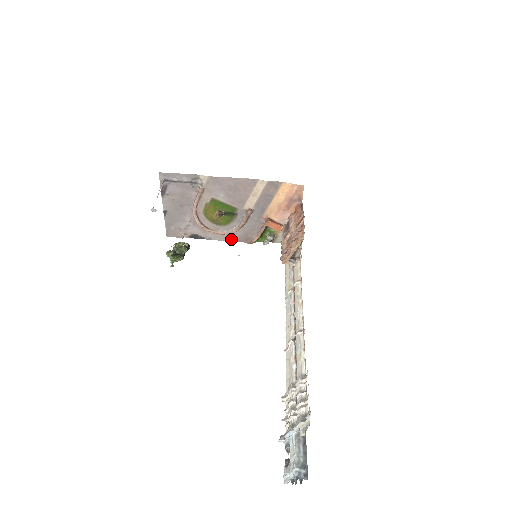
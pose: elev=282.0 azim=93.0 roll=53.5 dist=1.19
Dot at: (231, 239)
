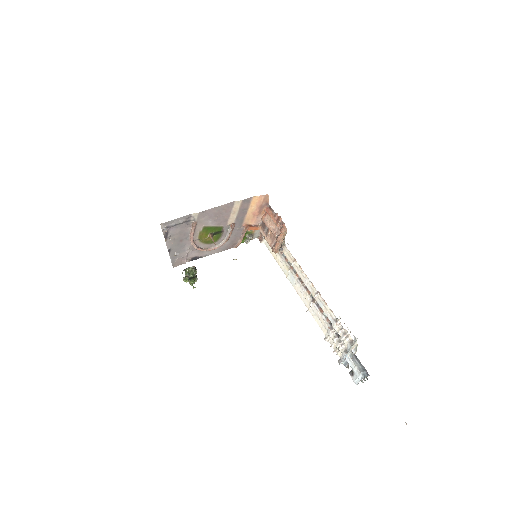
Dot at: (222, 250)
